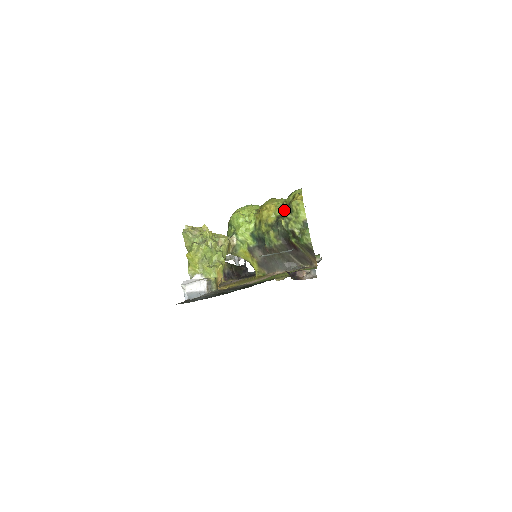
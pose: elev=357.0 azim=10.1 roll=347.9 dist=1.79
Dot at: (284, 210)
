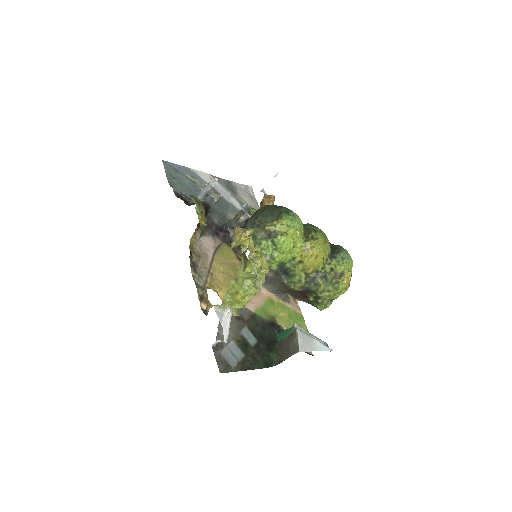
Dot at: (329, 274)
